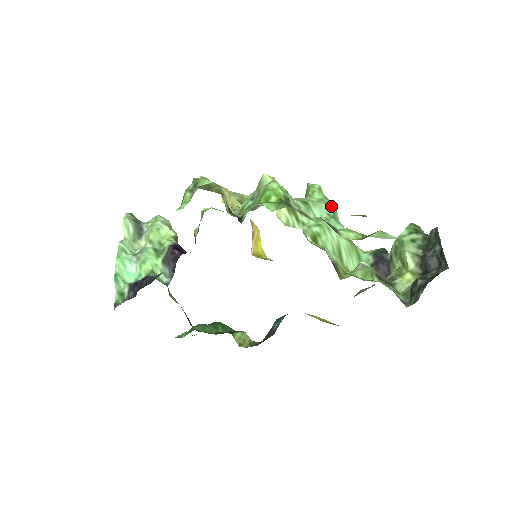
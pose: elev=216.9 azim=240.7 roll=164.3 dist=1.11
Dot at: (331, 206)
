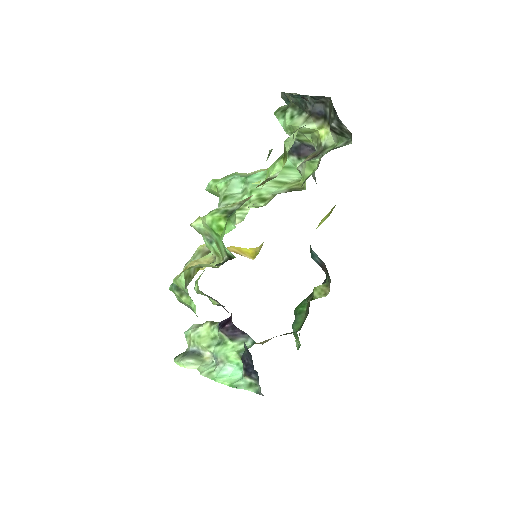
Dot at: (234, 176)
